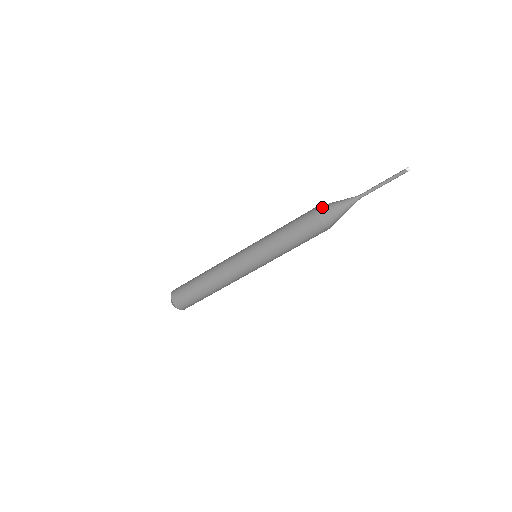
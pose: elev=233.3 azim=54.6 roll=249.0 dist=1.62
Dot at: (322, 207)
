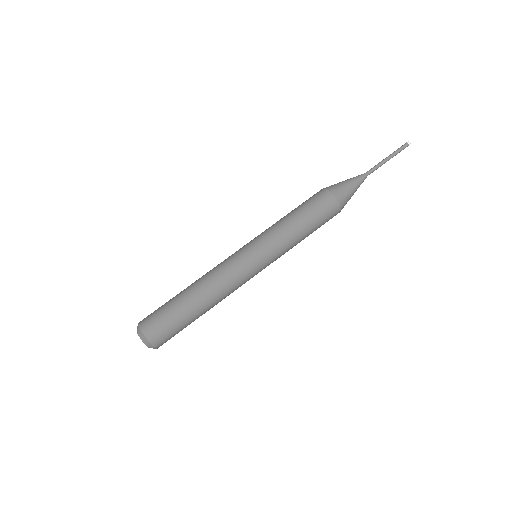
Dot at: occluded
